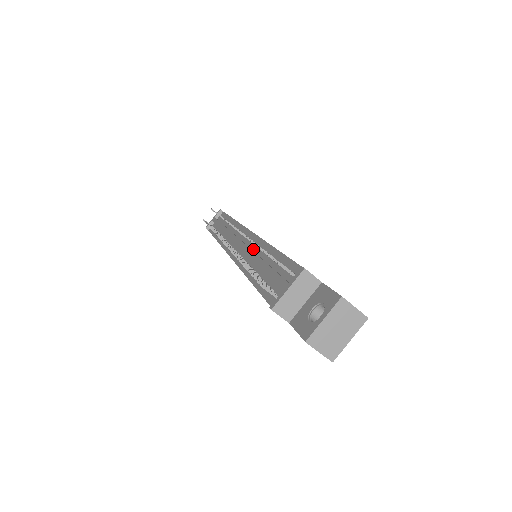
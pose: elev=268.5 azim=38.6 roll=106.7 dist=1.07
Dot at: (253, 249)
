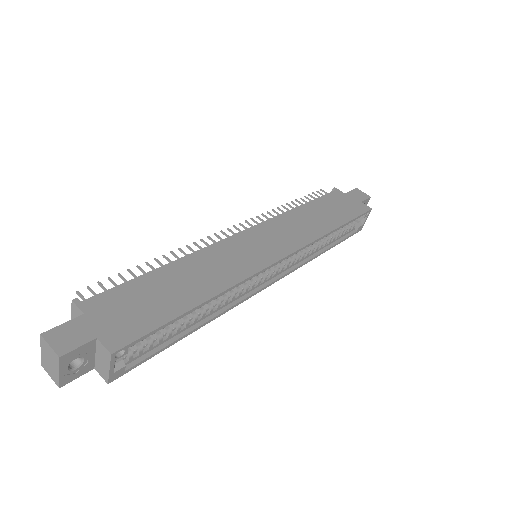
Dot at: occluded
